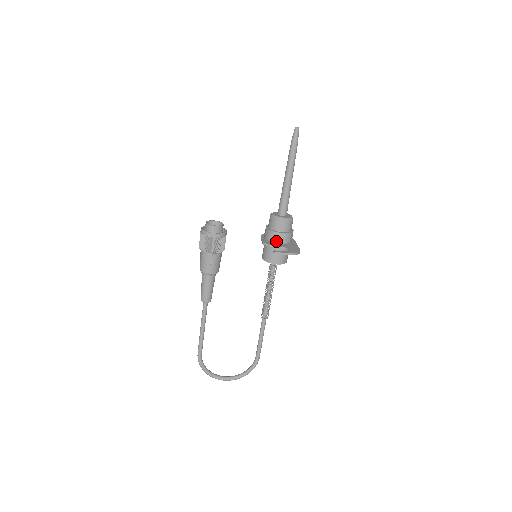
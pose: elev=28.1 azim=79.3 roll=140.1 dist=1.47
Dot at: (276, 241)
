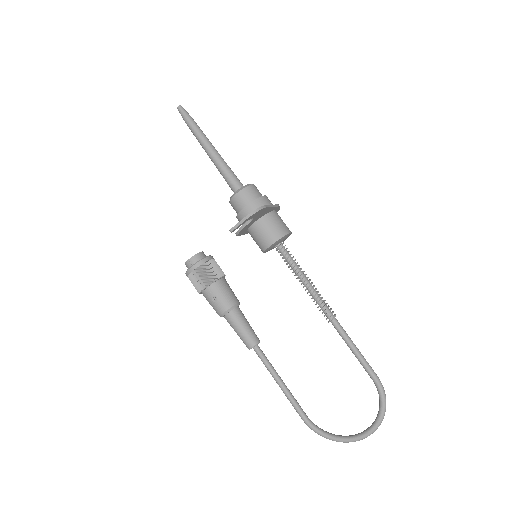
Dot at: occluded
